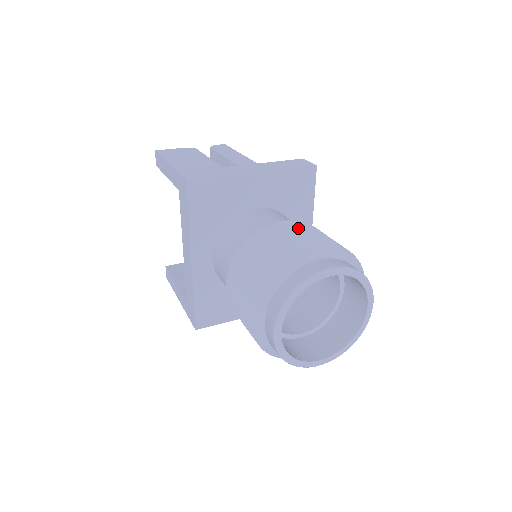
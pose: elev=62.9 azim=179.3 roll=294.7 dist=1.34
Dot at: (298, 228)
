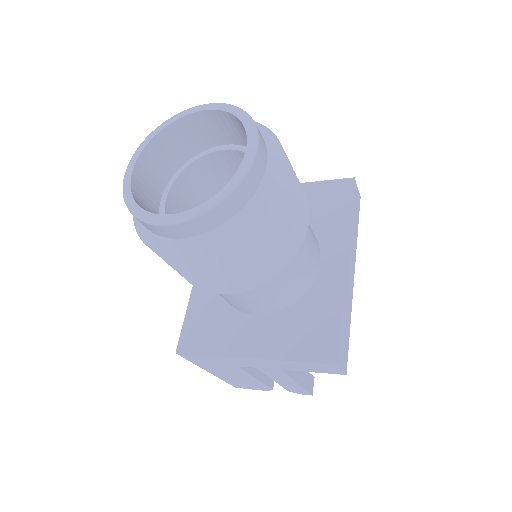
Dot at: occluded
